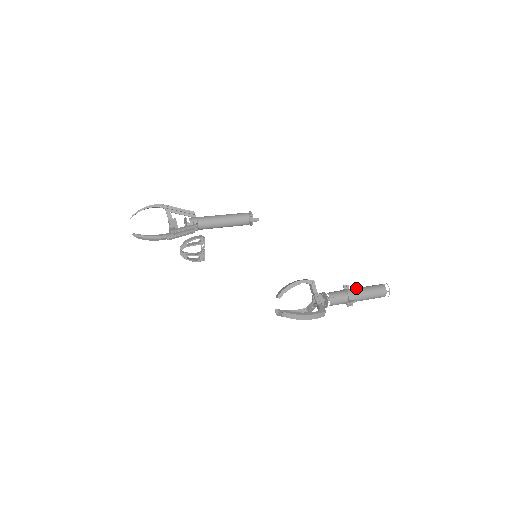
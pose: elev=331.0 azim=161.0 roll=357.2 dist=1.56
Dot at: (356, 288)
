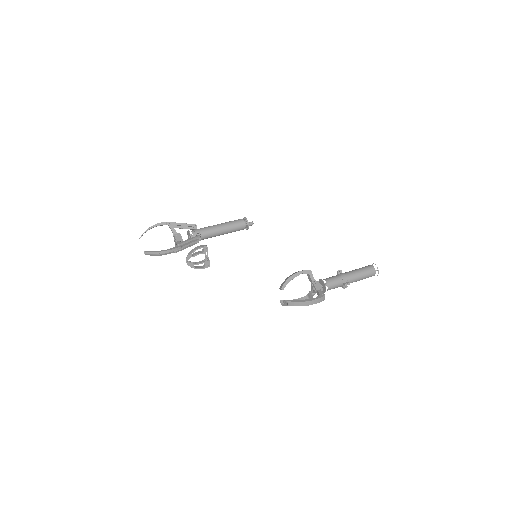
Dot at: (348, 272)
